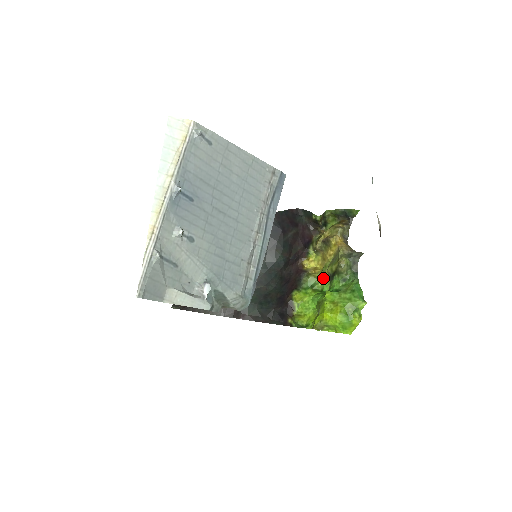
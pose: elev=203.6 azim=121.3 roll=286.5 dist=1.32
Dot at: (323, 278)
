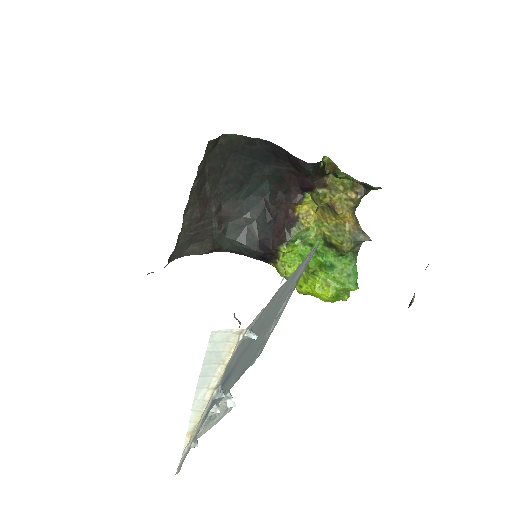
Dot at: (316, 232)
